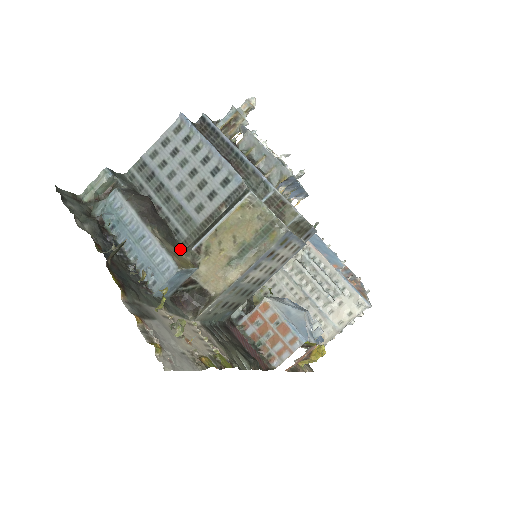
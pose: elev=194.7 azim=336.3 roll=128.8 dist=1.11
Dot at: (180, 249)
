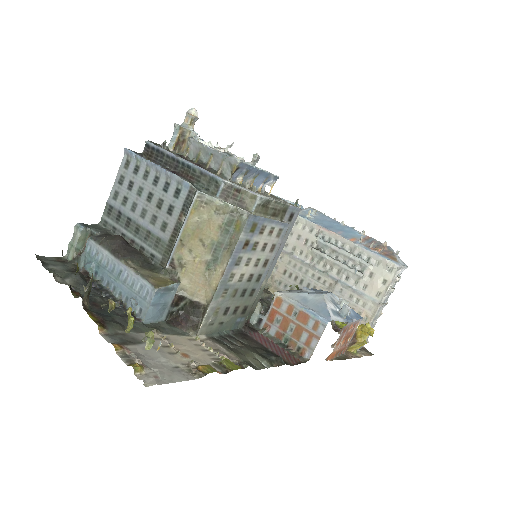
Dot at: (158, 271)
